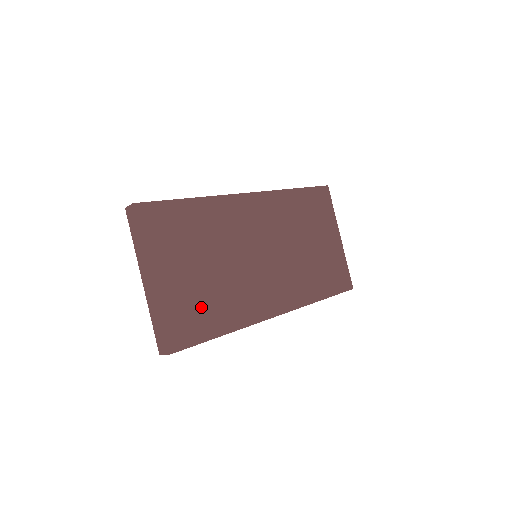
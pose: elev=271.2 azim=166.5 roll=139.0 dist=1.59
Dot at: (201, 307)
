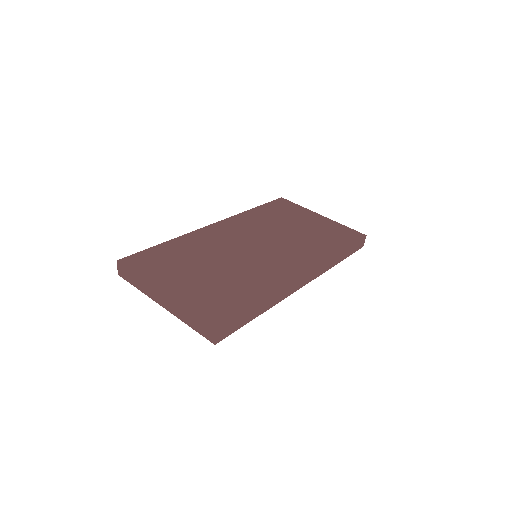
Dot at: (224, 292)
